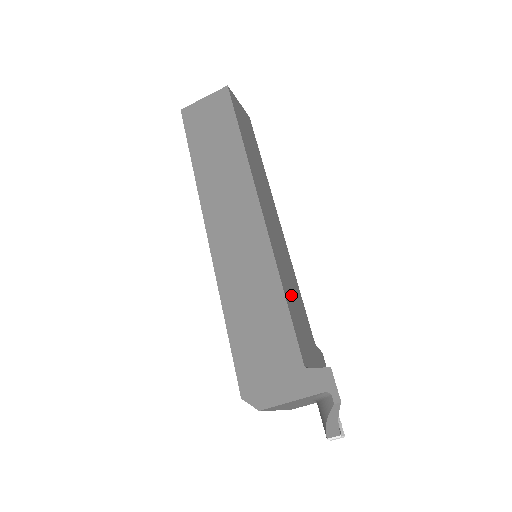
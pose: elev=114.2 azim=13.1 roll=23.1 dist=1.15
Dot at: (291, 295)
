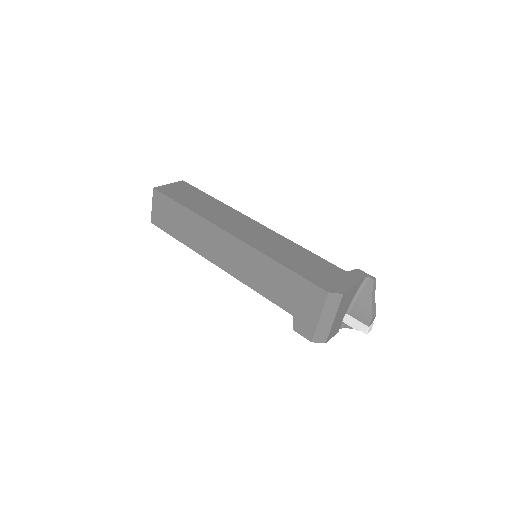
Dot at: occluded
